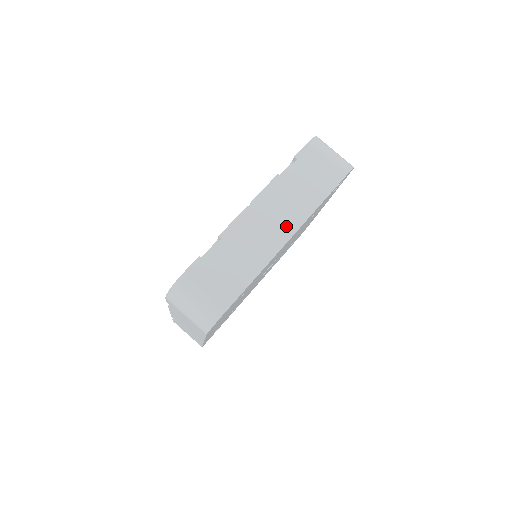
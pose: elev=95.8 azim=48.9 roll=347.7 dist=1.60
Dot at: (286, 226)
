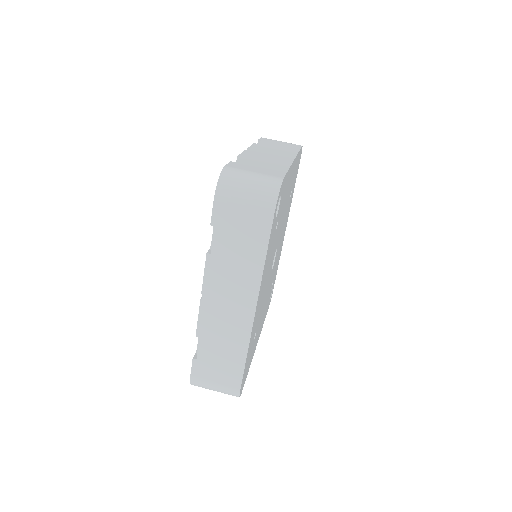
Dot at: (245, 300)
